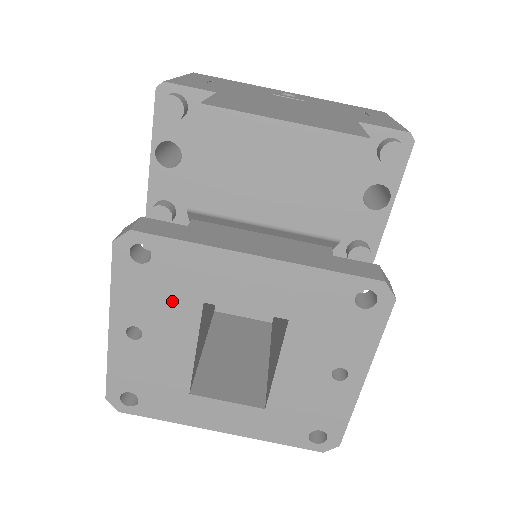
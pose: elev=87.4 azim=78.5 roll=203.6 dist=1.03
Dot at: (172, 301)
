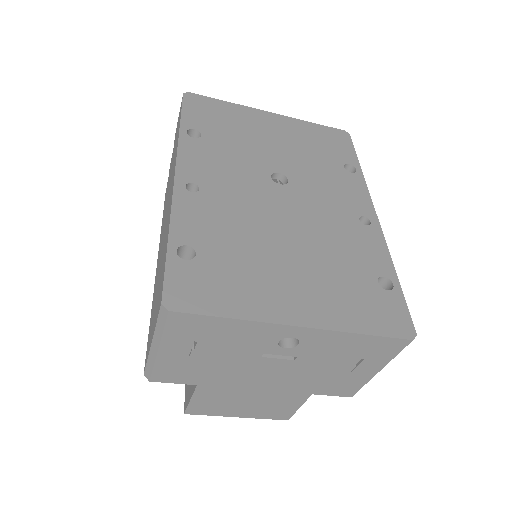
Dot at: occluded
